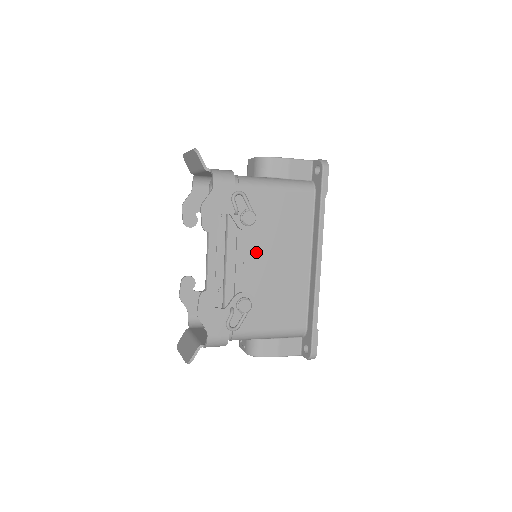
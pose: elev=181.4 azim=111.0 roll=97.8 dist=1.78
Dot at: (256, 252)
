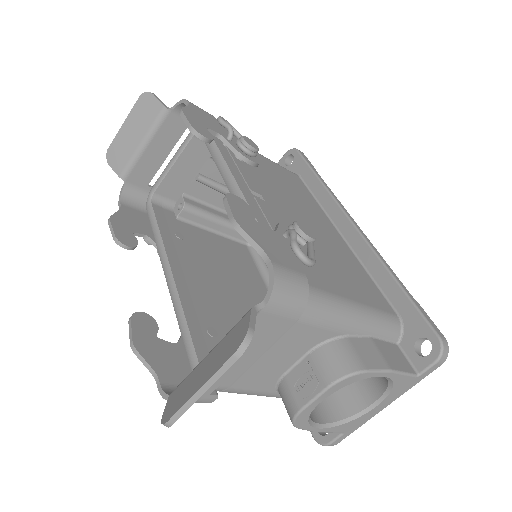
Dot at: (272, 196)
